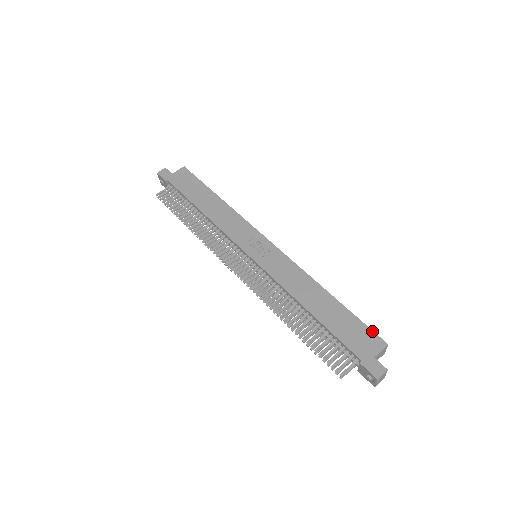
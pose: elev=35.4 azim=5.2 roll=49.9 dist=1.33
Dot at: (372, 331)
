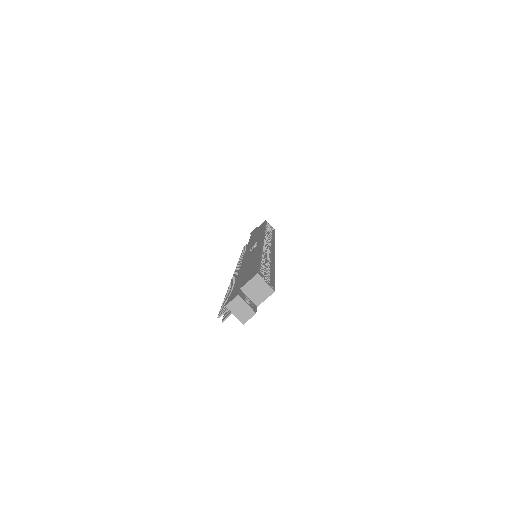
Dot at: (258, 268)
